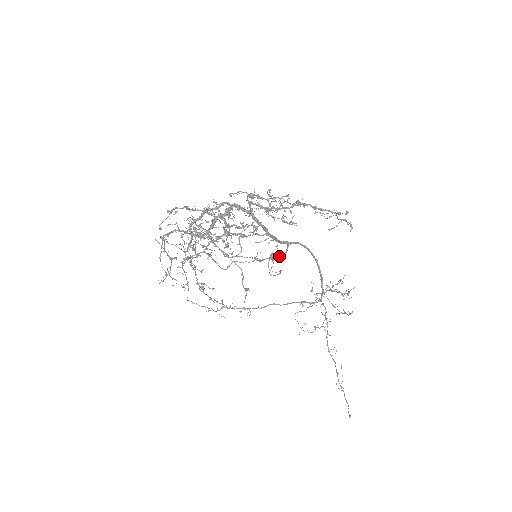
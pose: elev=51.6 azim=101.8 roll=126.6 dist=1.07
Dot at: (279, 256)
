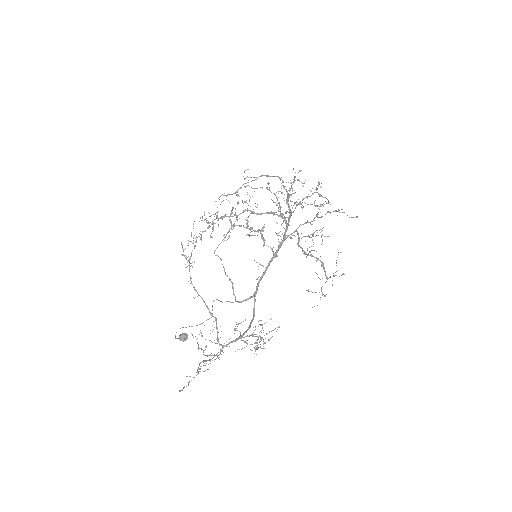
Dot at: occluded
